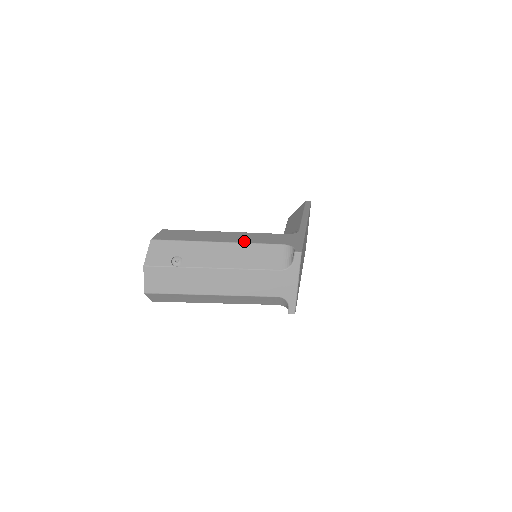
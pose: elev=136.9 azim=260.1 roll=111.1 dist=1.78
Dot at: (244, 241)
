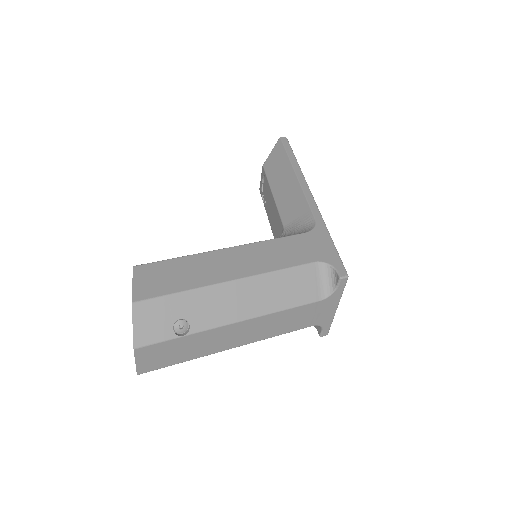
Dot at: (265, 269)
